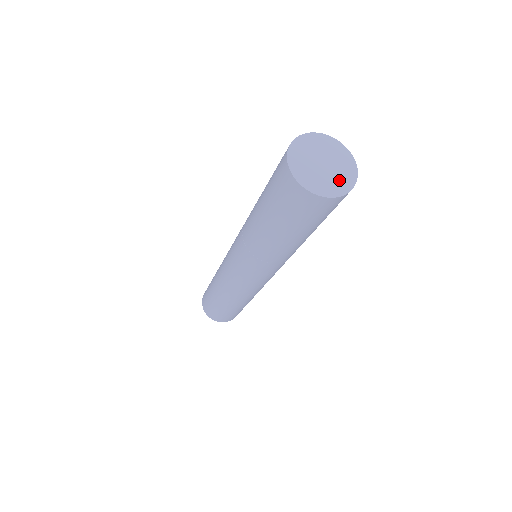
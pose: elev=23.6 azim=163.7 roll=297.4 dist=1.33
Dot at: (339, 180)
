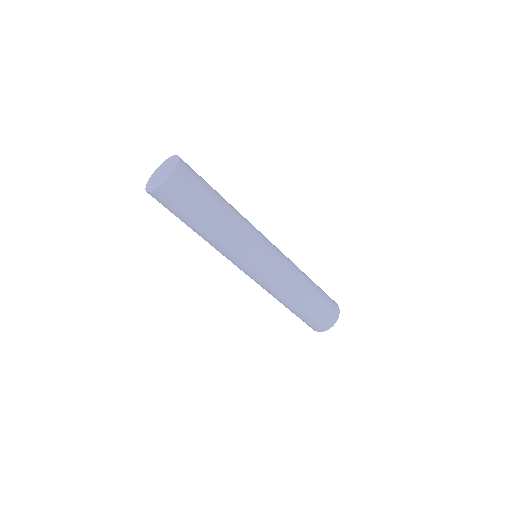
Dot at: (158, 183)
